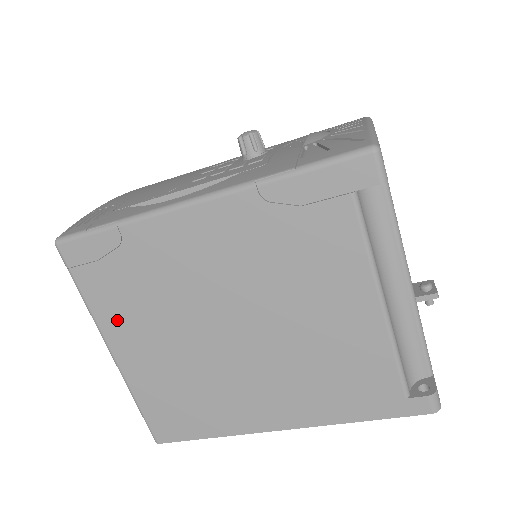
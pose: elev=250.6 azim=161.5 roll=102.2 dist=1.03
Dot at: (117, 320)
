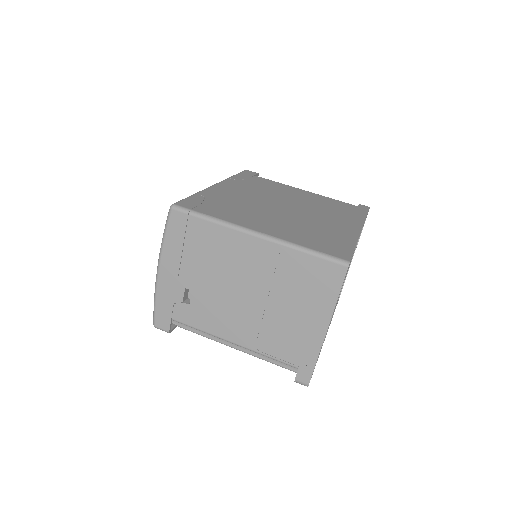
Dot at: (240, 219)
